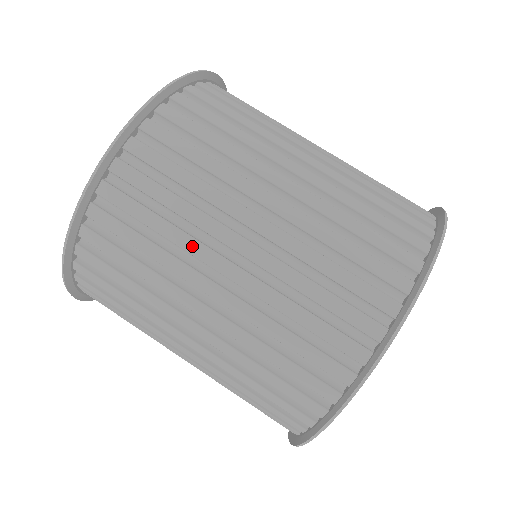
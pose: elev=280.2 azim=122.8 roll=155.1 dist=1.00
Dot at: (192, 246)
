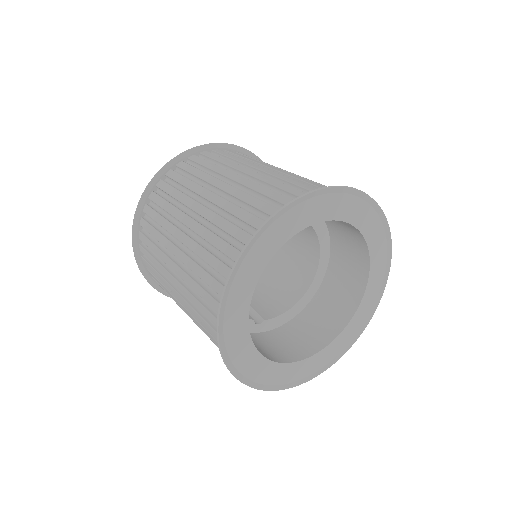
Dot at: (221, 170)
